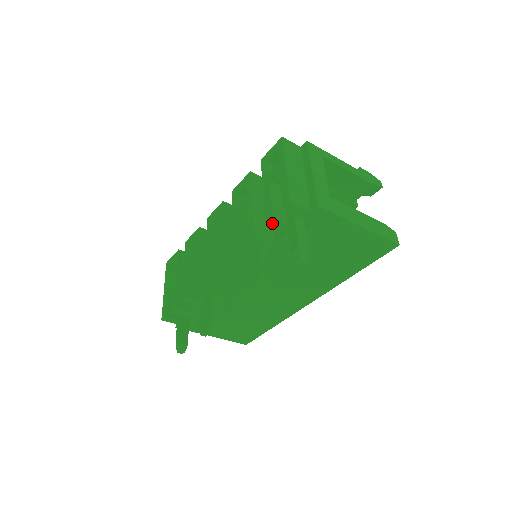
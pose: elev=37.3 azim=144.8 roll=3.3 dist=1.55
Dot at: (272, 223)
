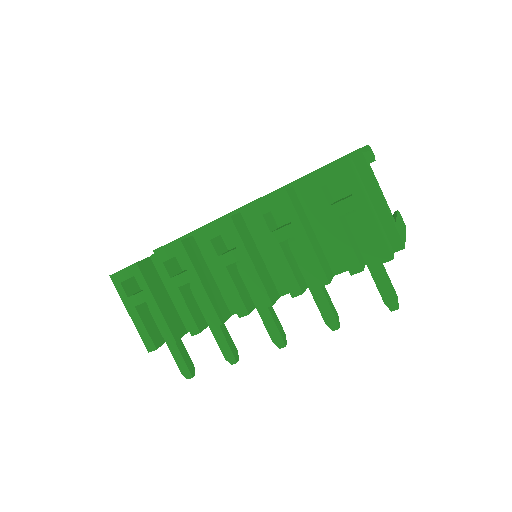
Dot at: (357, 272)
